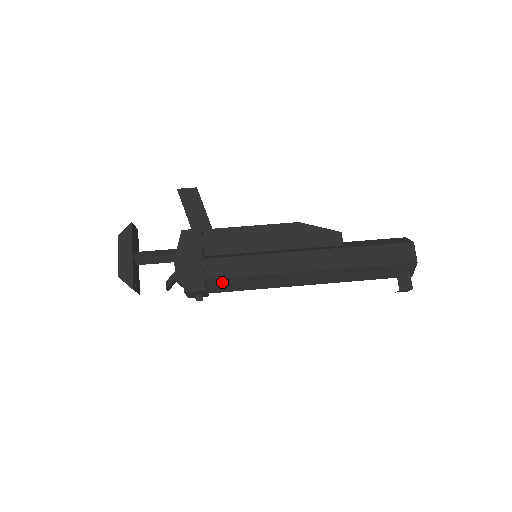
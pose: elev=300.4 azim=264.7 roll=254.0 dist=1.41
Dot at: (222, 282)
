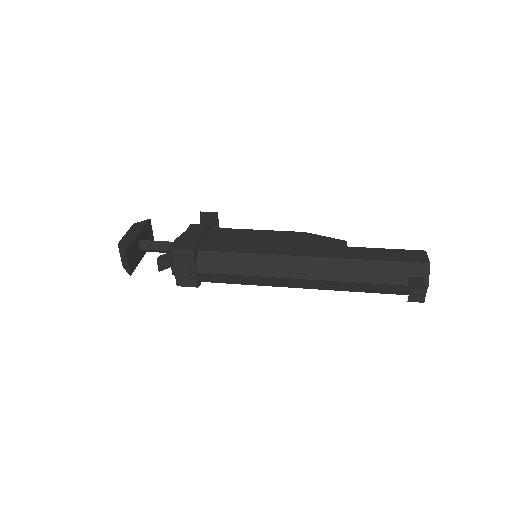
Dot at: (213, 257)
